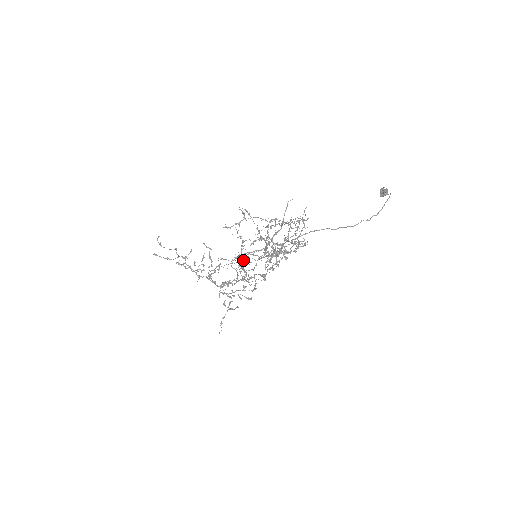
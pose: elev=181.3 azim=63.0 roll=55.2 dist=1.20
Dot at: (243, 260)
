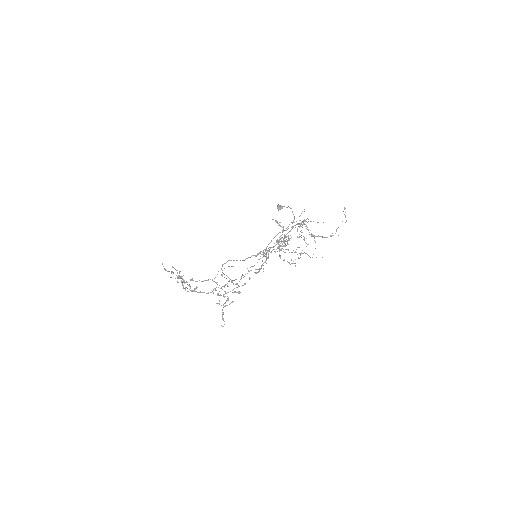
Dot at: occluded
